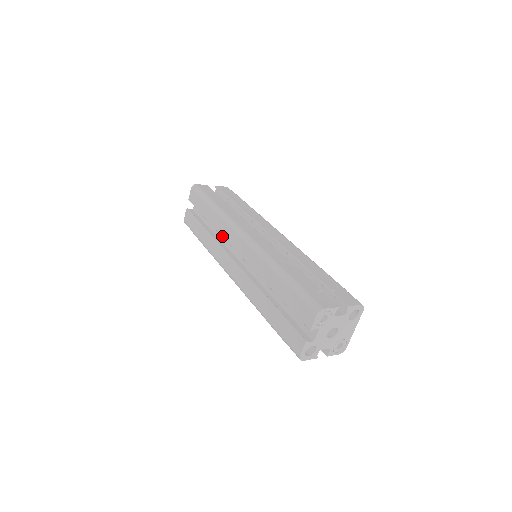
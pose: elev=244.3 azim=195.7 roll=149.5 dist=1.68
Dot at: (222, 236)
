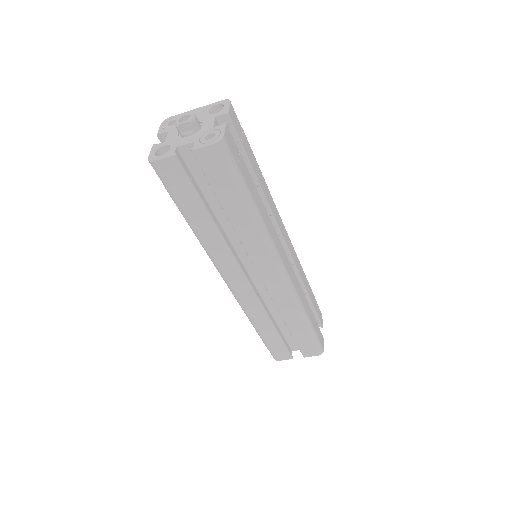
Dot at: (247, 253)
